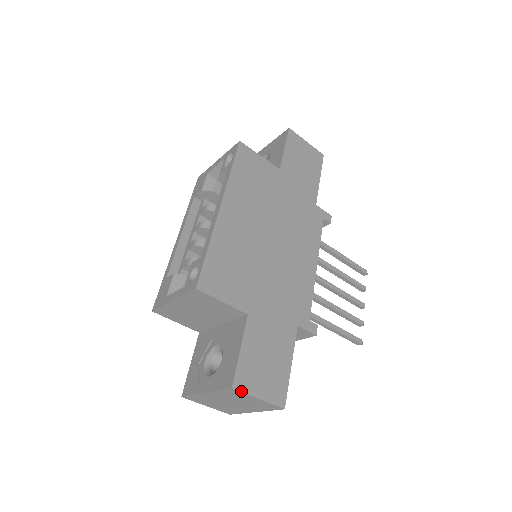
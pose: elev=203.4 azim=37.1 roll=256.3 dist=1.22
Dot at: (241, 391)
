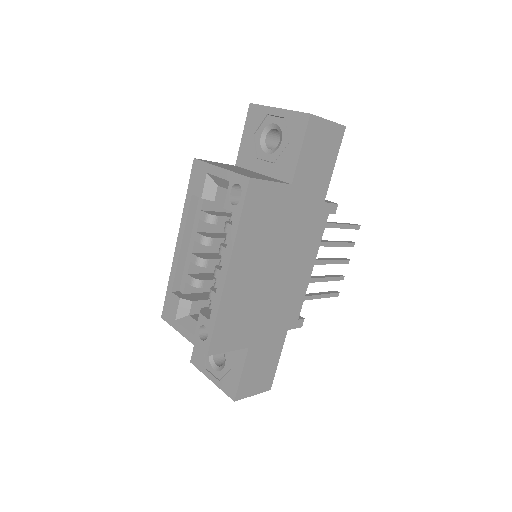
Dot at: occluded
